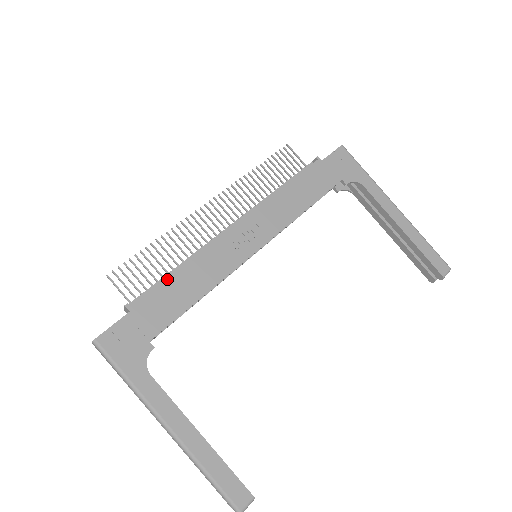
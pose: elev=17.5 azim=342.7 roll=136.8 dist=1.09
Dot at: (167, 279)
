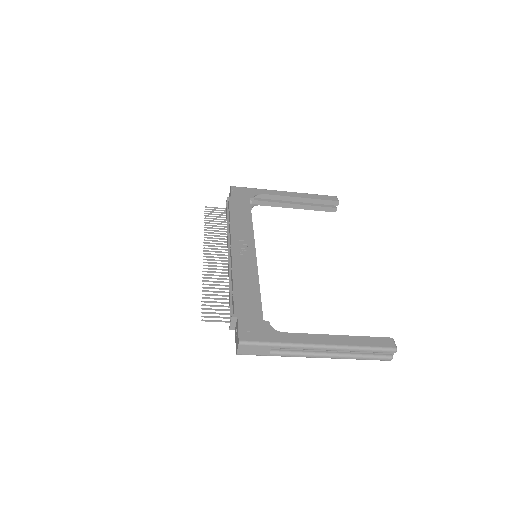
Dot at: (234, 291)
